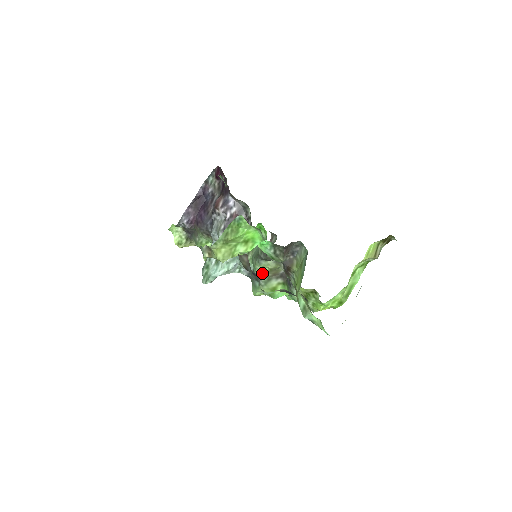
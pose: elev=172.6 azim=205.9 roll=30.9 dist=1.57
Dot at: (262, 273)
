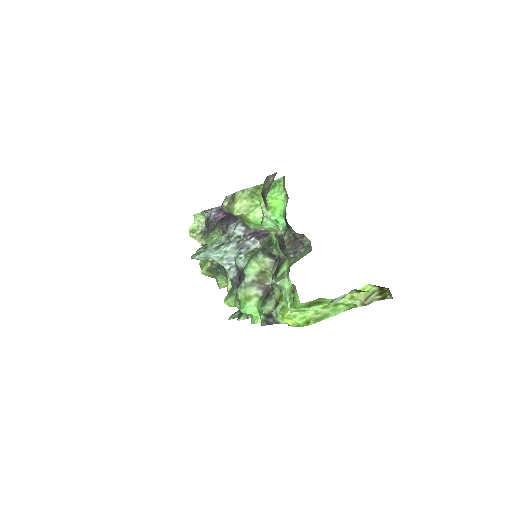
Dot at: (251, 270)
